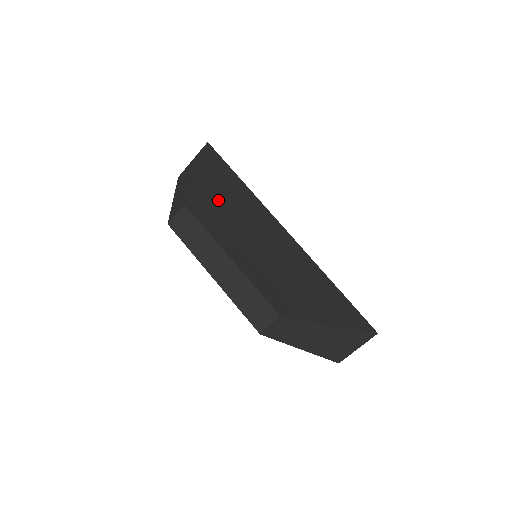
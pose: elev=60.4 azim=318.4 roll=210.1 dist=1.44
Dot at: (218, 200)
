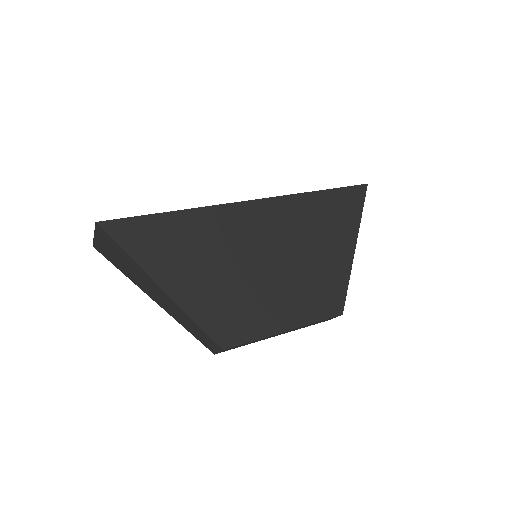
Dot at: (211, 290)
